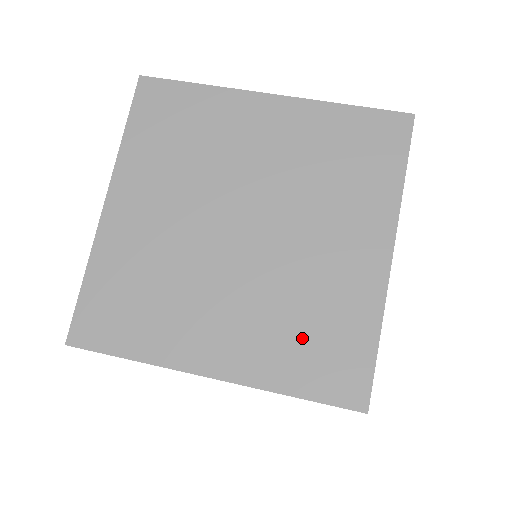
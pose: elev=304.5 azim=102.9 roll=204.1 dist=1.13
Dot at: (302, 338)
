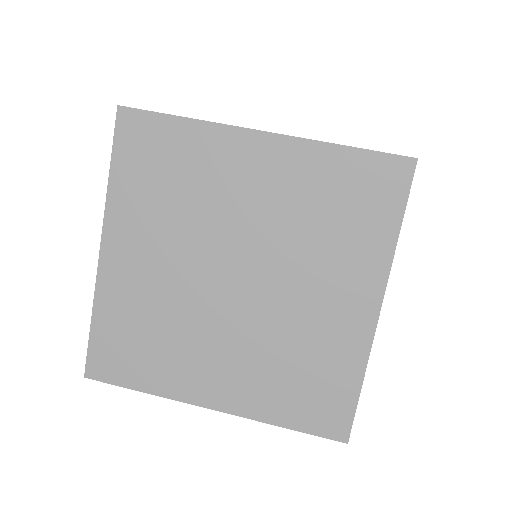
Dot at: (292, 381)
